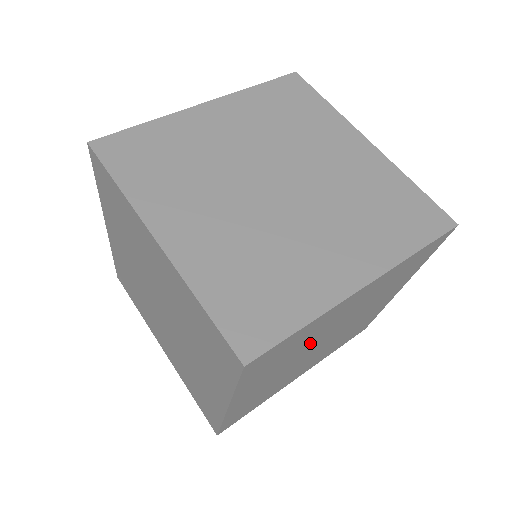
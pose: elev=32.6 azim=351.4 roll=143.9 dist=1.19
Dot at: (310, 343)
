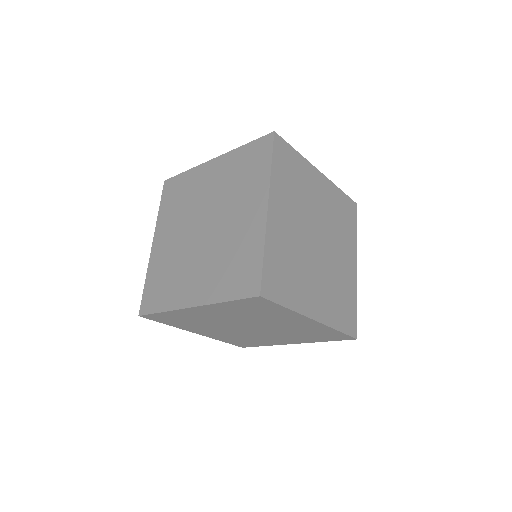
Dot at: (256, 320)
